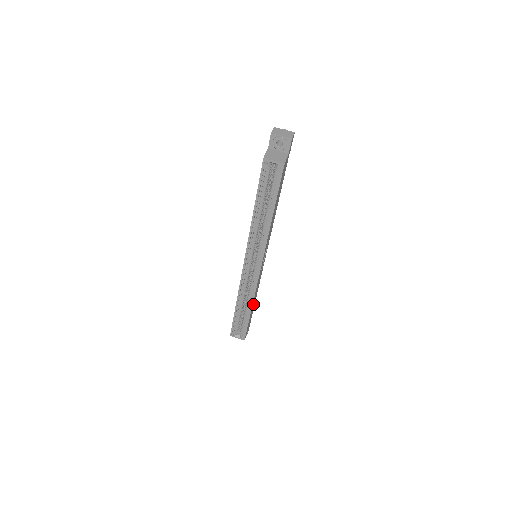
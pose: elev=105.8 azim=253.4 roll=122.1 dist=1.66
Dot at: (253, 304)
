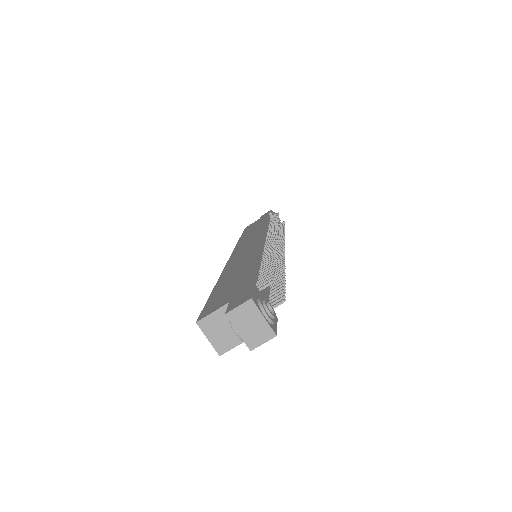
Dot at: occluded
